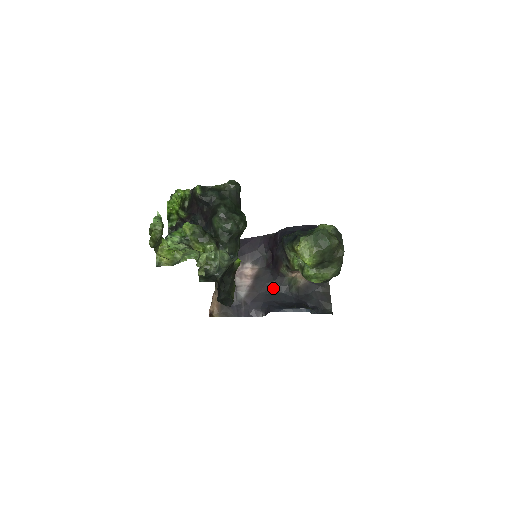
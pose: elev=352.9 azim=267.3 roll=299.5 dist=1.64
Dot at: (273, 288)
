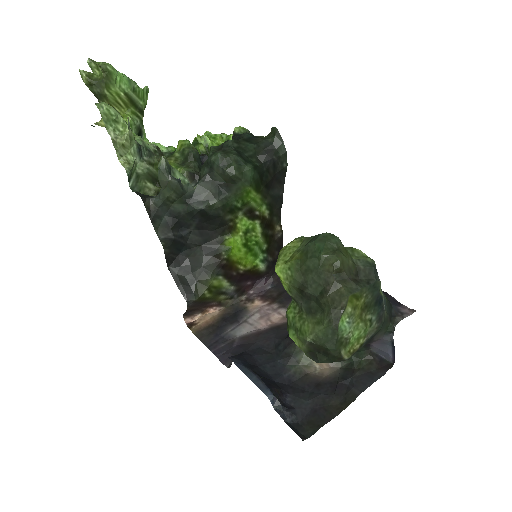
Dot at: (274, 347)
